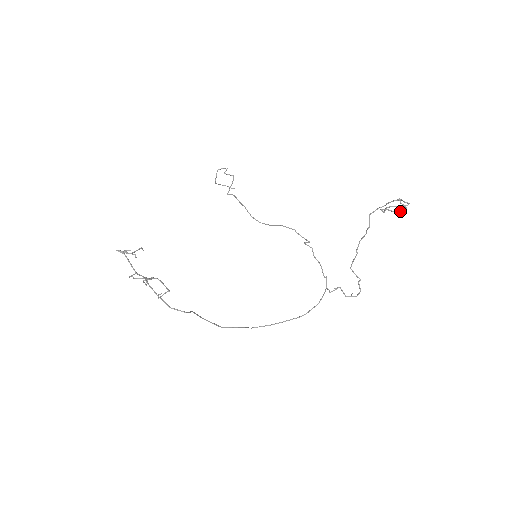
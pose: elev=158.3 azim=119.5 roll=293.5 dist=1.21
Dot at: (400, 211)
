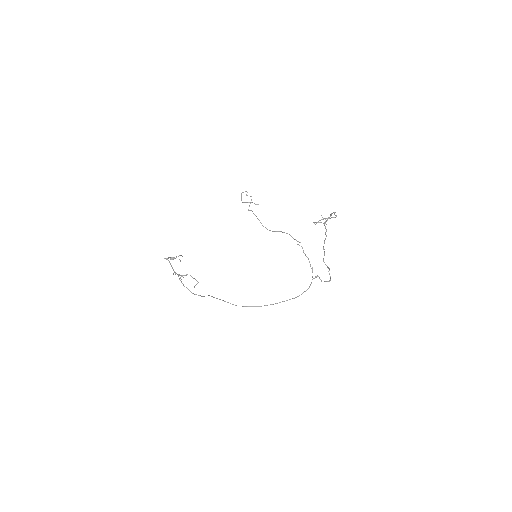
Dot at: (324, 223)
